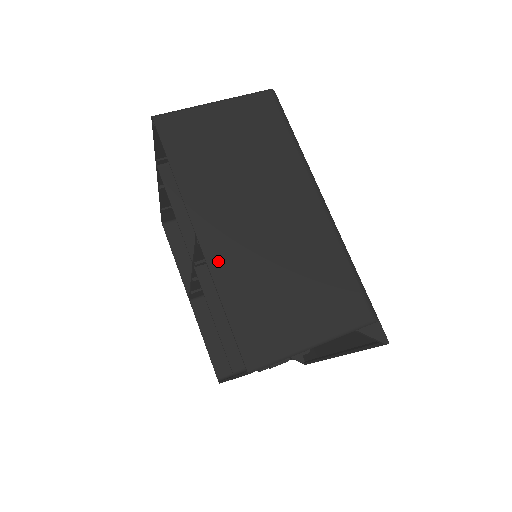
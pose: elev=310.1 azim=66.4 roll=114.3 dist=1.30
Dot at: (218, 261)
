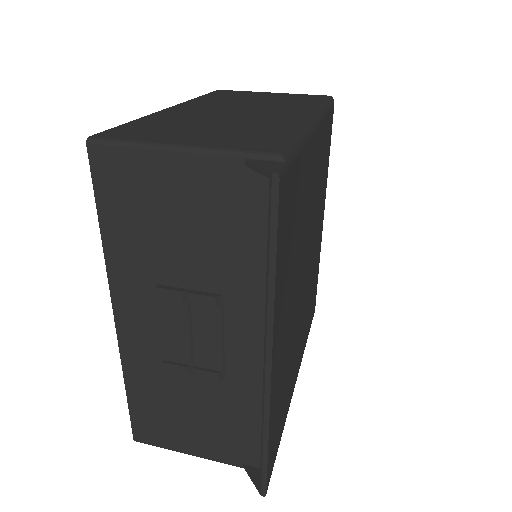
Dot at: (167, 113)
